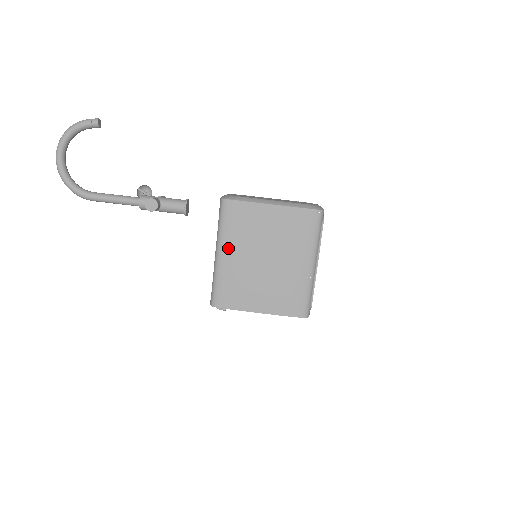
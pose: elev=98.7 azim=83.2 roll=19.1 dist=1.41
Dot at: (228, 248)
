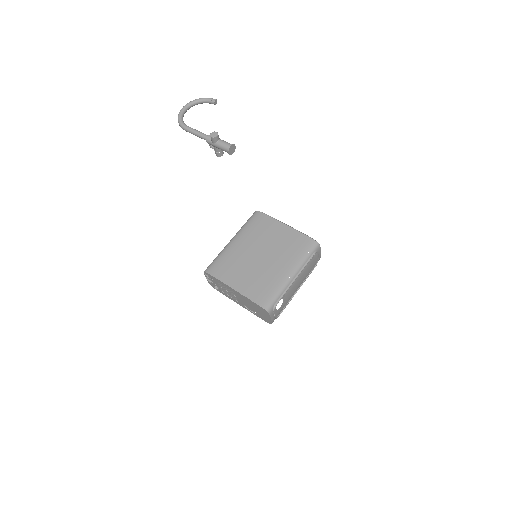
Dot at: (240, 238)
